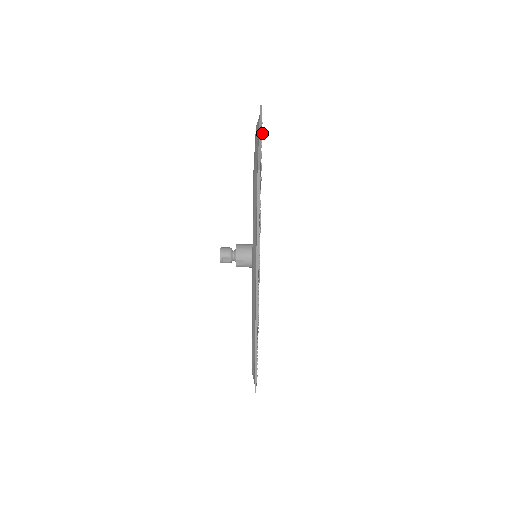
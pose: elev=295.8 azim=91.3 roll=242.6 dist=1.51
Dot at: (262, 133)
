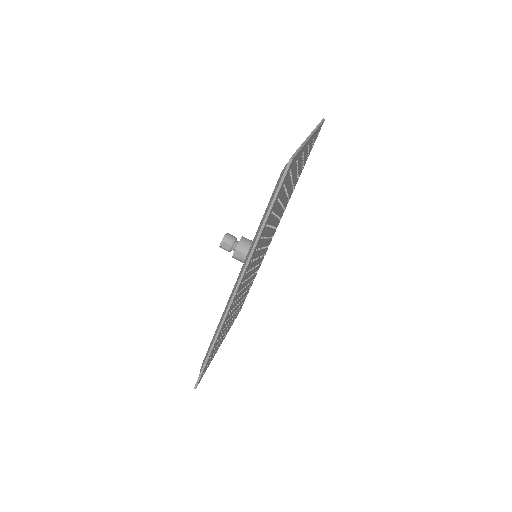
Dot at: (313, 143)
